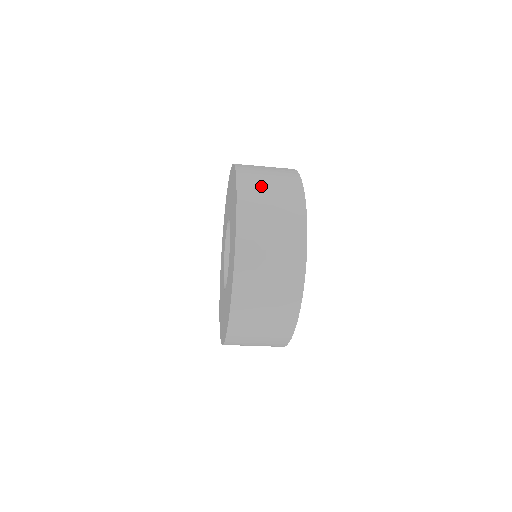
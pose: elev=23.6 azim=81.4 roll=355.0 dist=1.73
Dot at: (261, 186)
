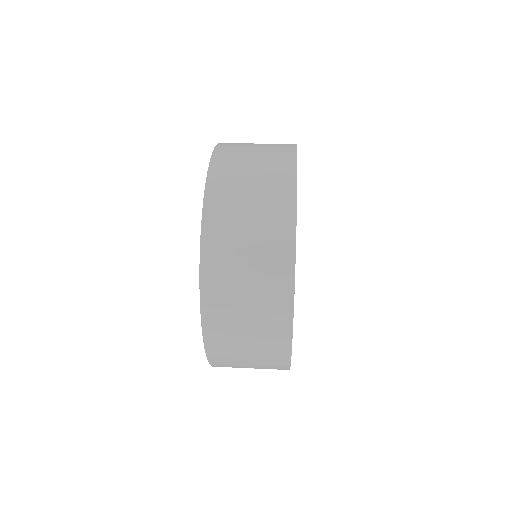
Dot at: (234, 335)
